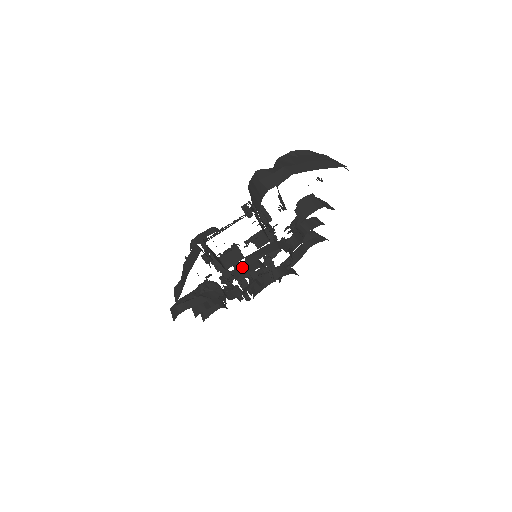
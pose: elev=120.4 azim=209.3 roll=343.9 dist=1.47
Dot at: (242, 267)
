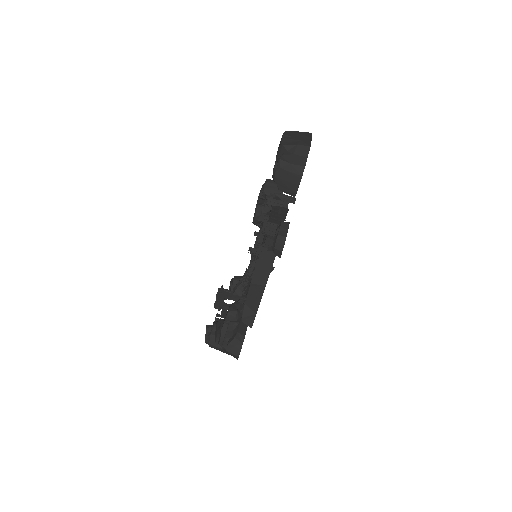
Dot at: occluded
